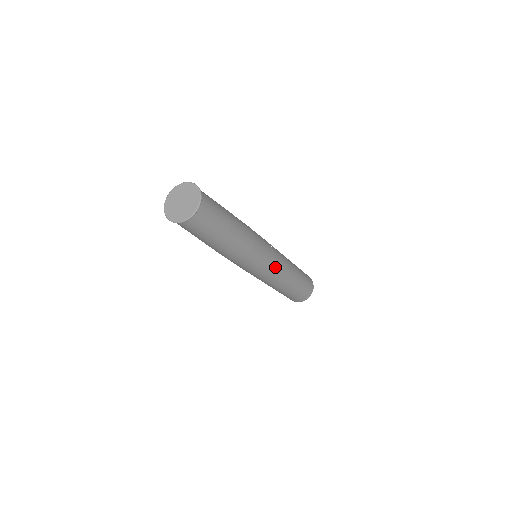
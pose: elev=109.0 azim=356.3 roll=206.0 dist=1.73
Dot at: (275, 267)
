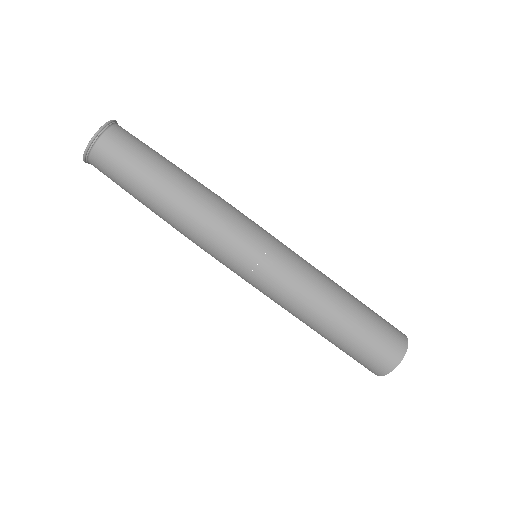
Dot at: (283, 257)
